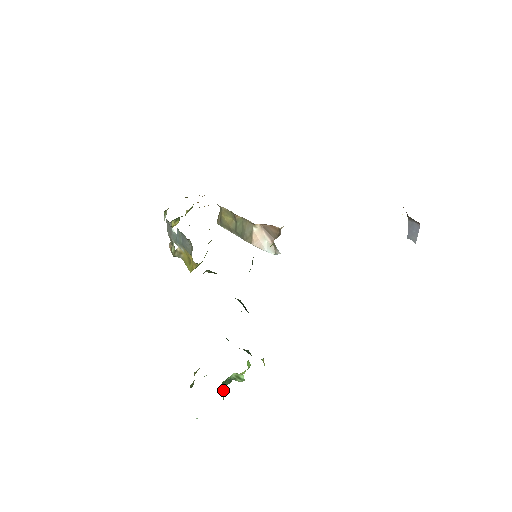
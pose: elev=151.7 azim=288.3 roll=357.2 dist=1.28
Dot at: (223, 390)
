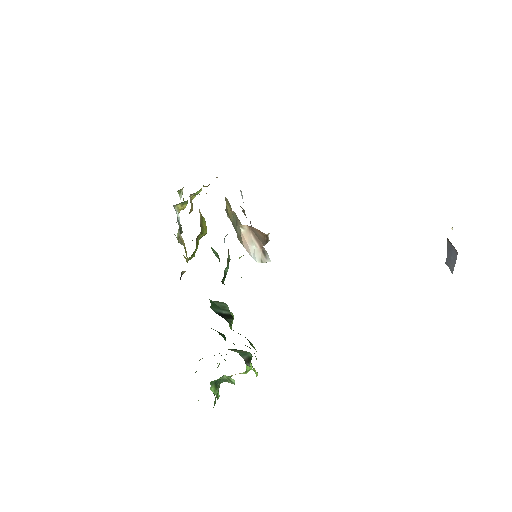
Dot at: (217, 387)
